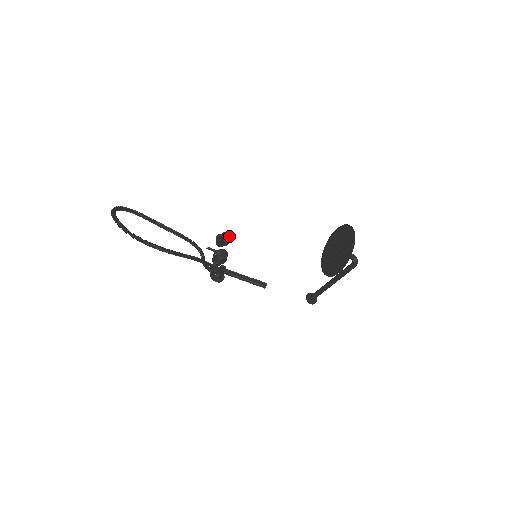
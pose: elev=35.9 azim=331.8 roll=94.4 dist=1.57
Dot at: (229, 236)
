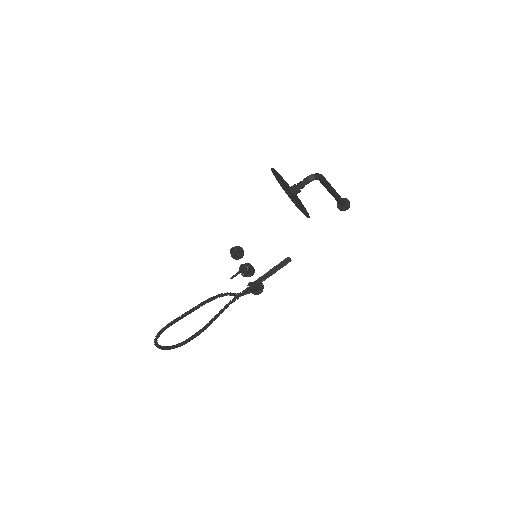
Dot at: (236, 249)
